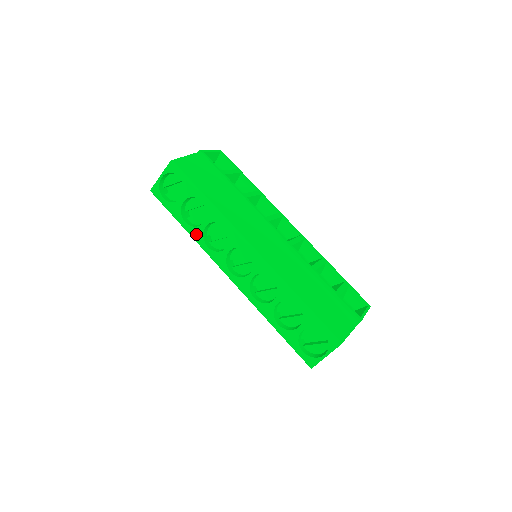
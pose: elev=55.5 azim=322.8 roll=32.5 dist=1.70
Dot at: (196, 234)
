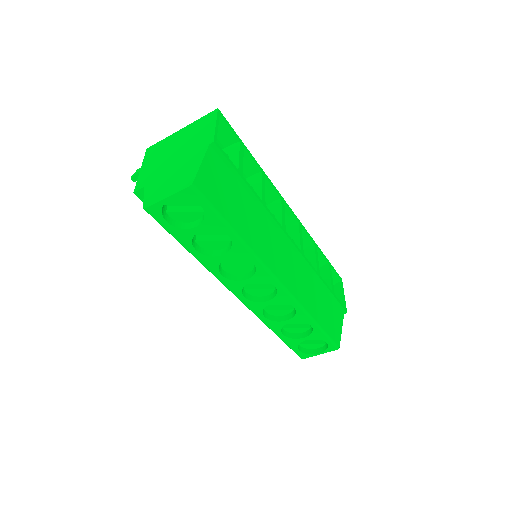
Dot at: (209, 263)
